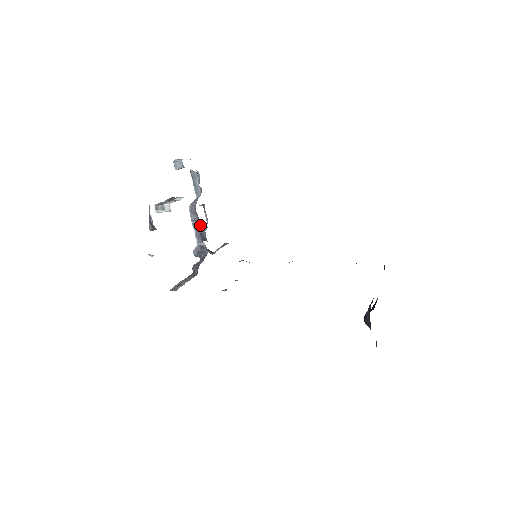
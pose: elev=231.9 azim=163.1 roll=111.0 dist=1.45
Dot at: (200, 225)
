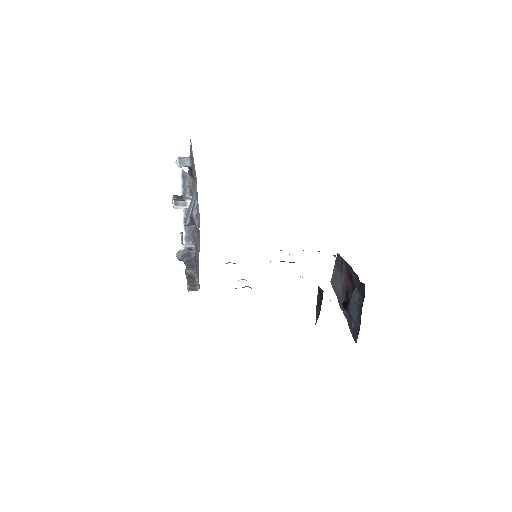
Dot at: (194, 226)
